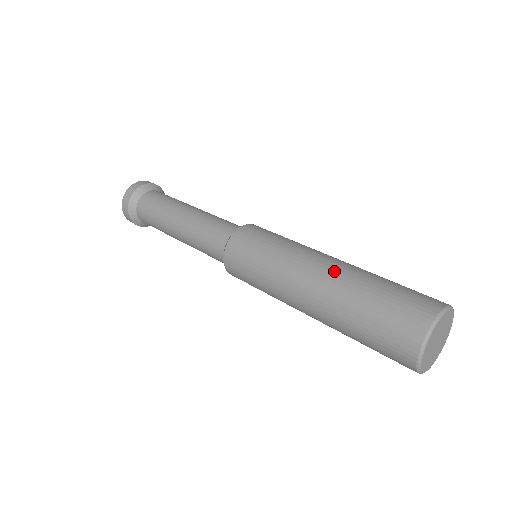
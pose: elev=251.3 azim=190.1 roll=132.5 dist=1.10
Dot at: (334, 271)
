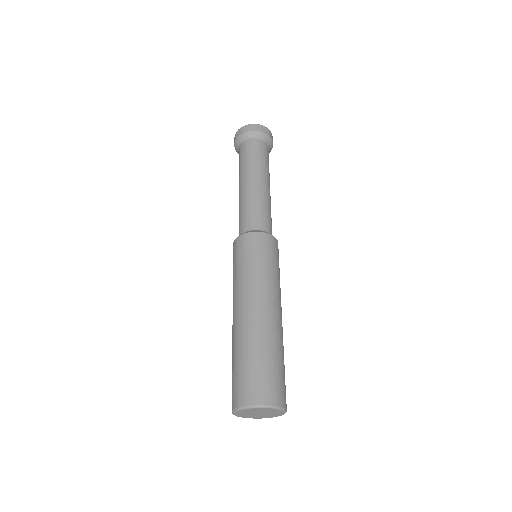
Dot at: (270, 321)
